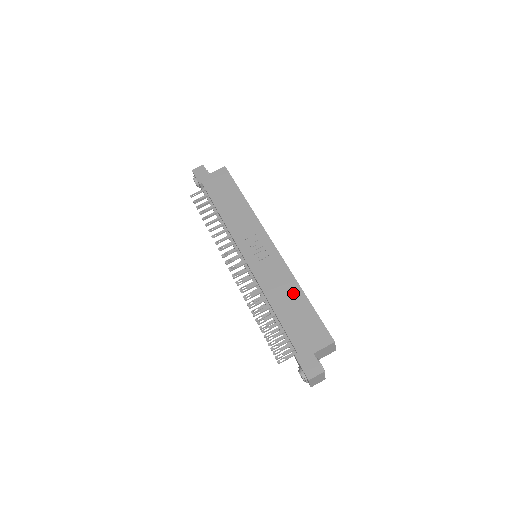
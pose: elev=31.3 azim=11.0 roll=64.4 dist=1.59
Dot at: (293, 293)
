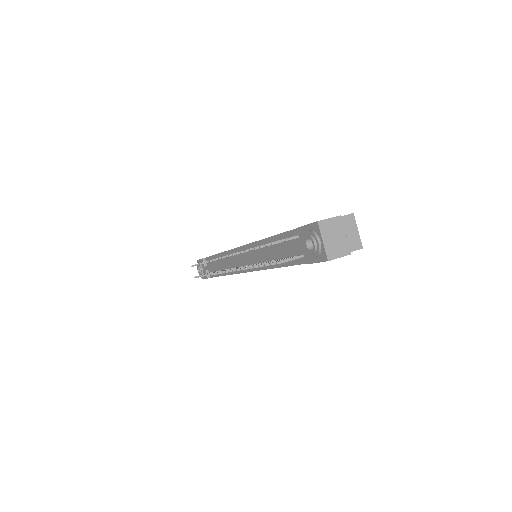
Dot at: occluded
